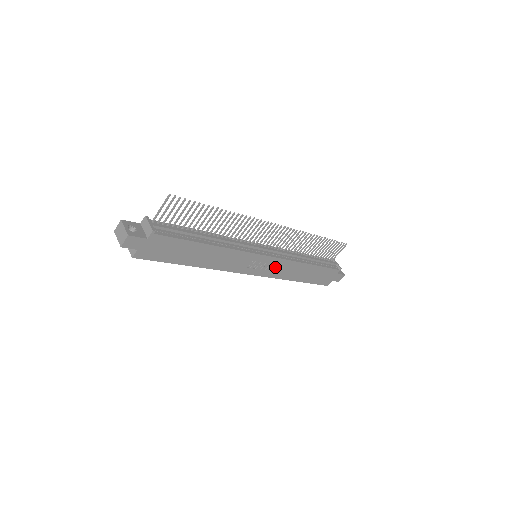
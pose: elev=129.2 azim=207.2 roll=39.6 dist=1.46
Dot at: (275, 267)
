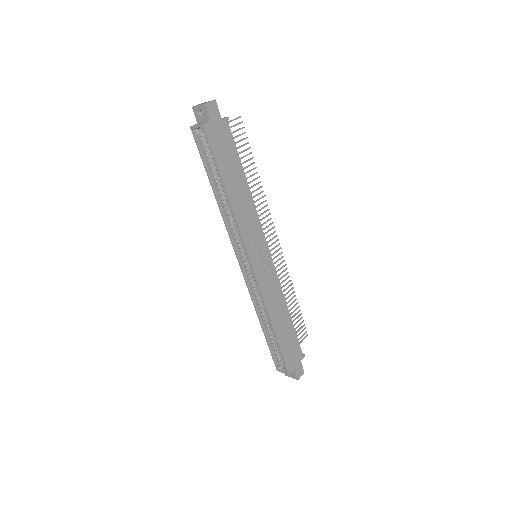
Dot at: (268, 279)
